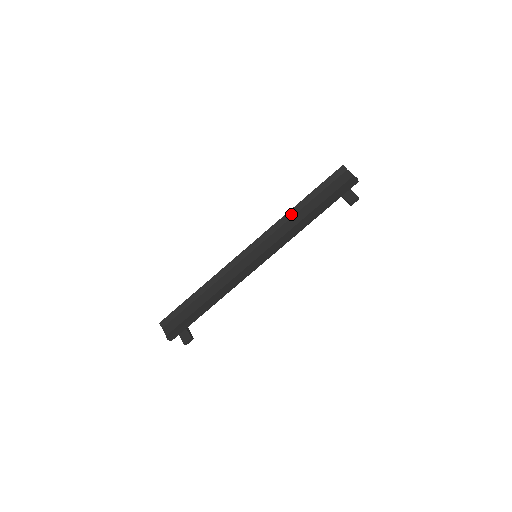
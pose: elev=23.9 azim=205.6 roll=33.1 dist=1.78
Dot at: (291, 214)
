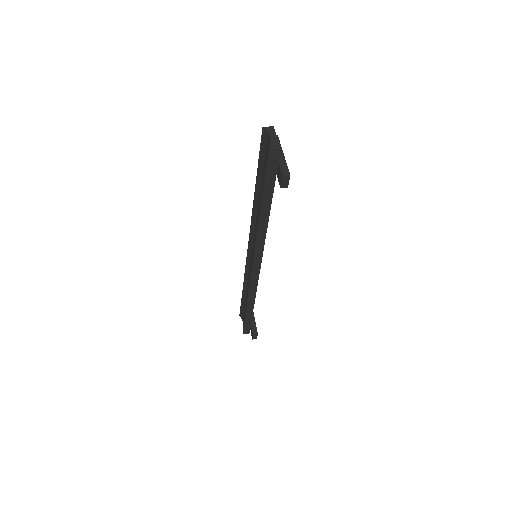
Dot at: (256, 205)
